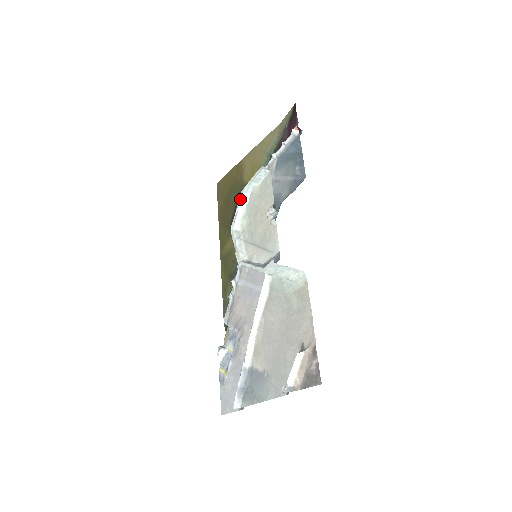
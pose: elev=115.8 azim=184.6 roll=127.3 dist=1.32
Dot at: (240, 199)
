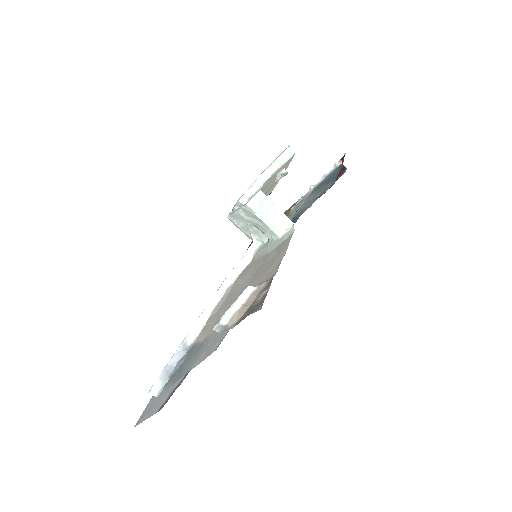
Dot at: (257, 178)
